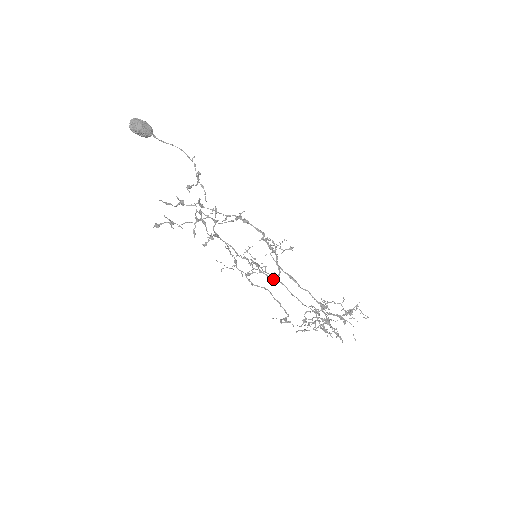
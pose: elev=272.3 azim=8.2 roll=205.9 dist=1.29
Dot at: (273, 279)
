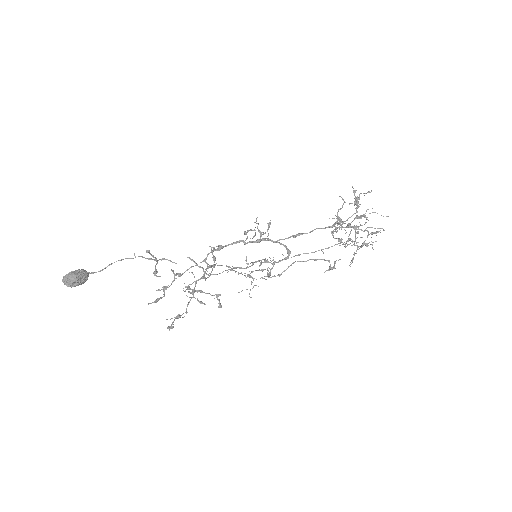
Dot at: (287, 257)
